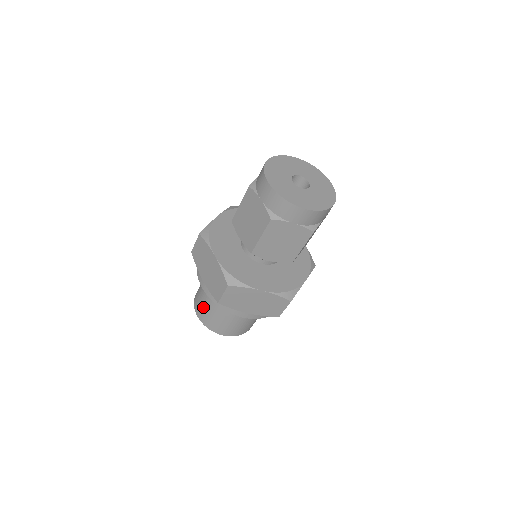
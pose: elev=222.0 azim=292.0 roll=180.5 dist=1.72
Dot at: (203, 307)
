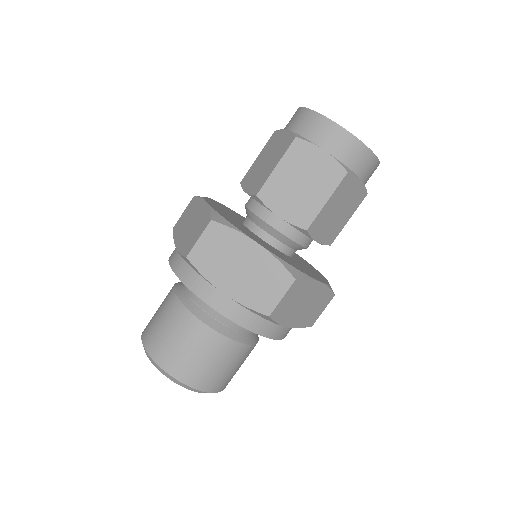
Dot at: (157, 318)
